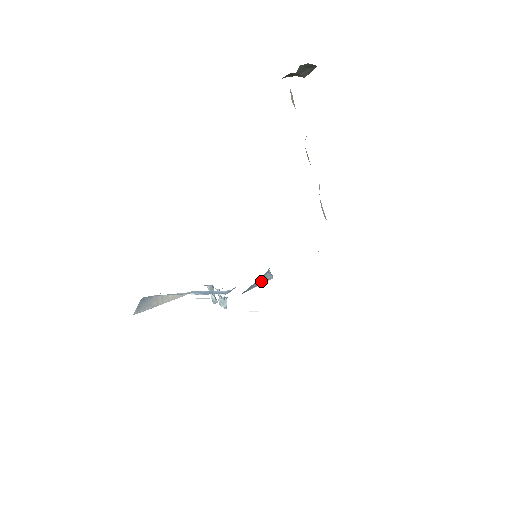
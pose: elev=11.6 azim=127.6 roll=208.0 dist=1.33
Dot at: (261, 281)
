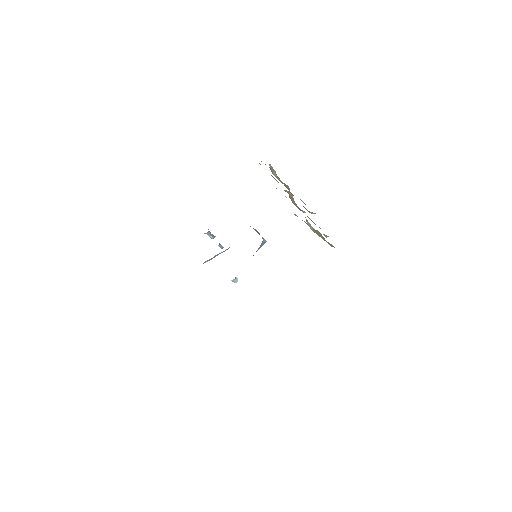
Dot at: (258, 249)
